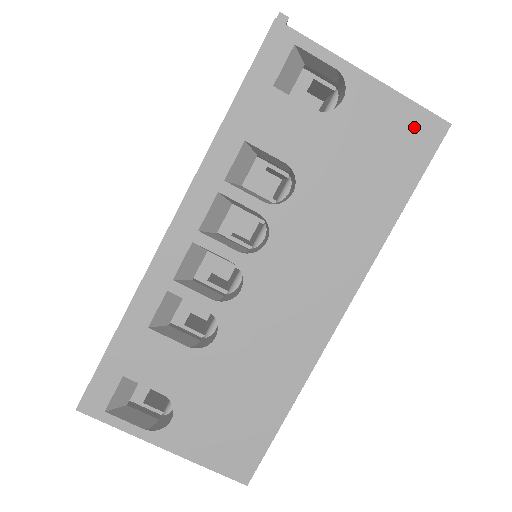
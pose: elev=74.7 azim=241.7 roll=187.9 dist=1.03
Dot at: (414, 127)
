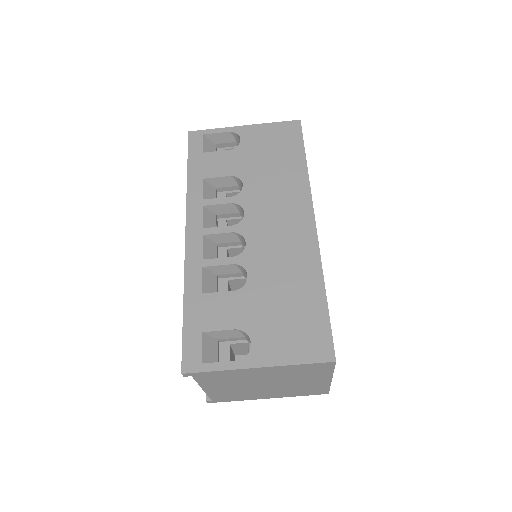
Dot at: (283, 130)
